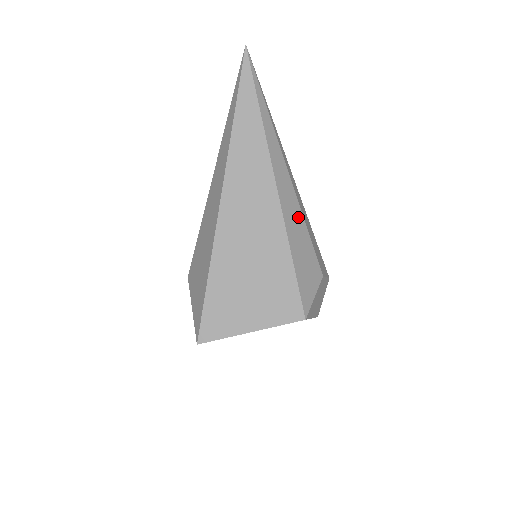
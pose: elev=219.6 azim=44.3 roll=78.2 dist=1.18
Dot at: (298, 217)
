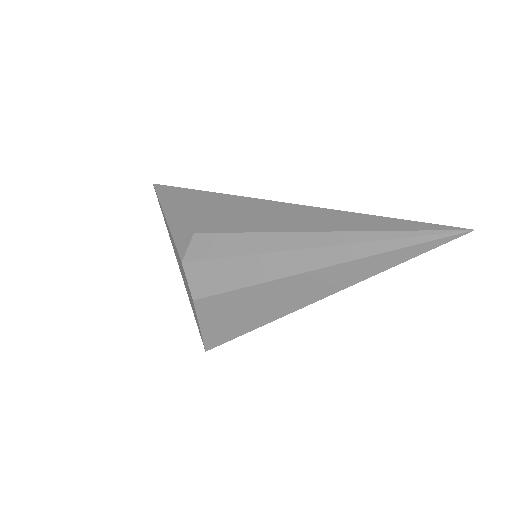
Dot at: occluded
